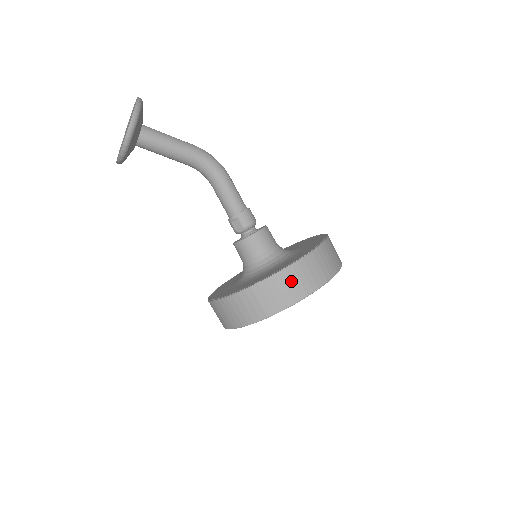
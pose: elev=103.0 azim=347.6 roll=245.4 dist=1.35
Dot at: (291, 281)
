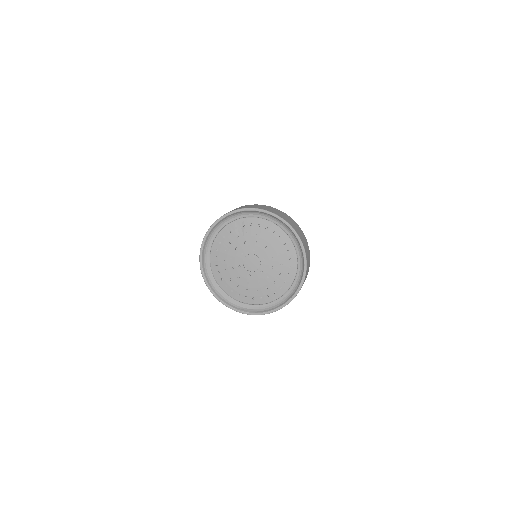
Dot at: occluded
